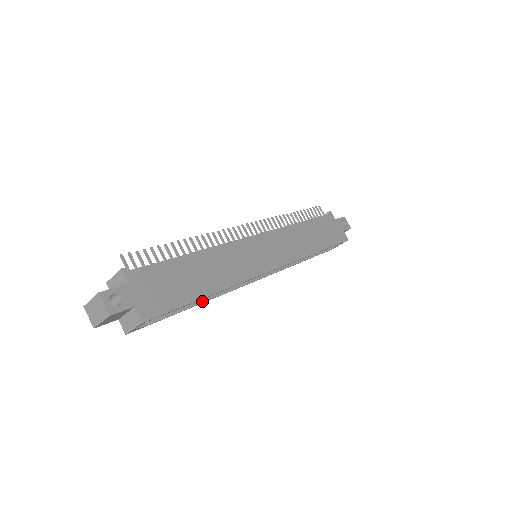
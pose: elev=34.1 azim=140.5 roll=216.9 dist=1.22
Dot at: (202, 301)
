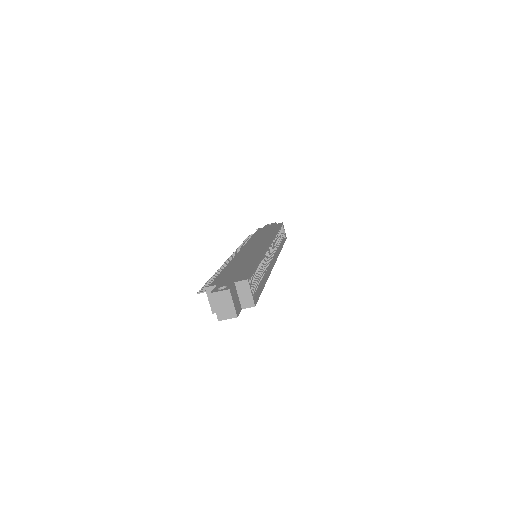
Dot at: (265, 279)
